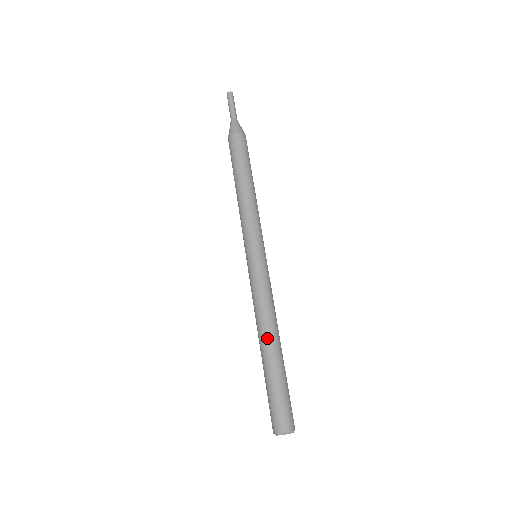
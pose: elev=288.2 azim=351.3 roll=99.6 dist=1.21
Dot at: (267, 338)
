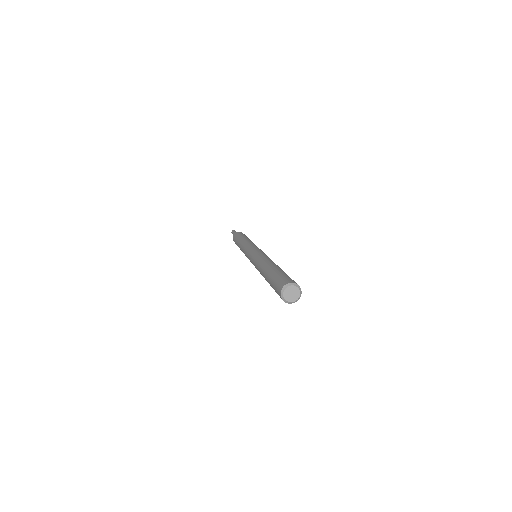
Dot at: (268, 263)
